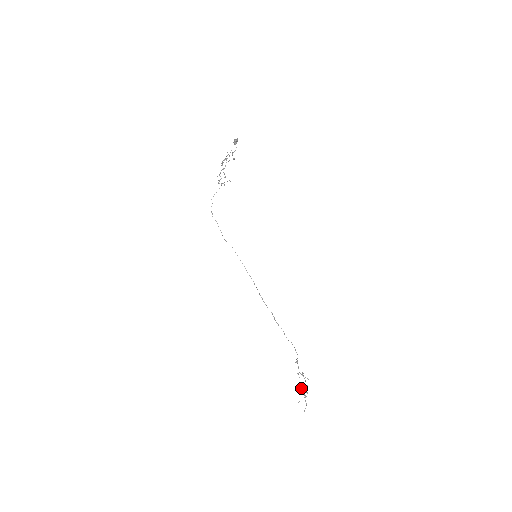
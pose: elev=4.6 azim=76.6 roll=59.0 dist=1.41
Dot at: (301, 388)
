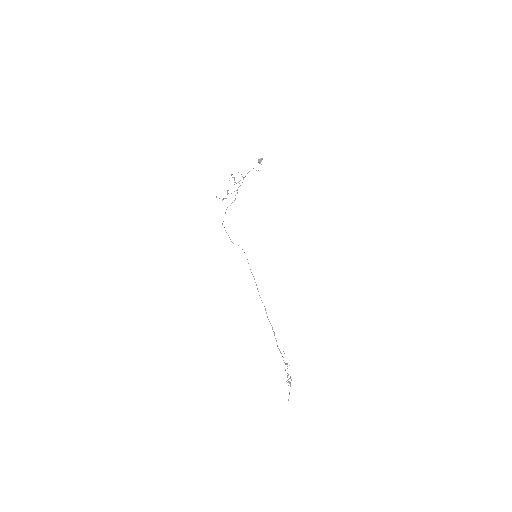
Dot at: (289, 378)
